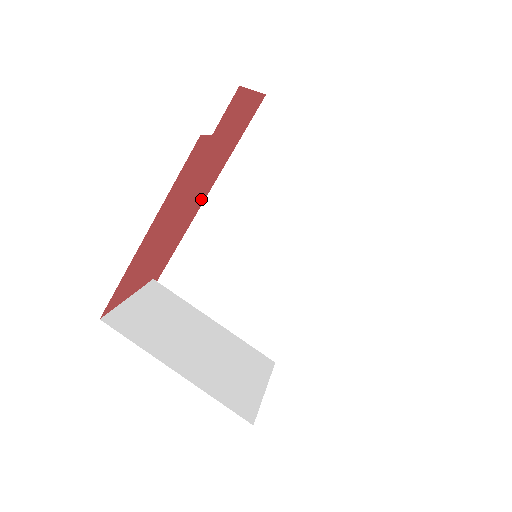
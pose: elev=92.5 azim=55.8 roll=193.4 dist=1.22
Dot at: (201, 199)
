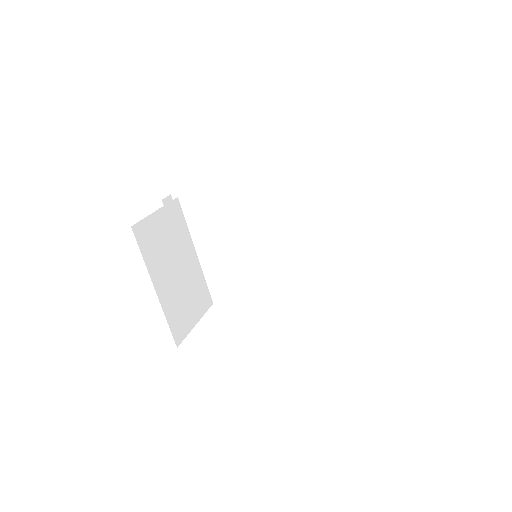
Dot at: occluded
